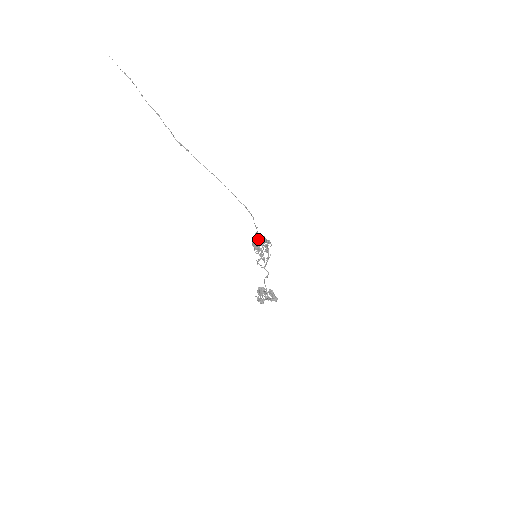
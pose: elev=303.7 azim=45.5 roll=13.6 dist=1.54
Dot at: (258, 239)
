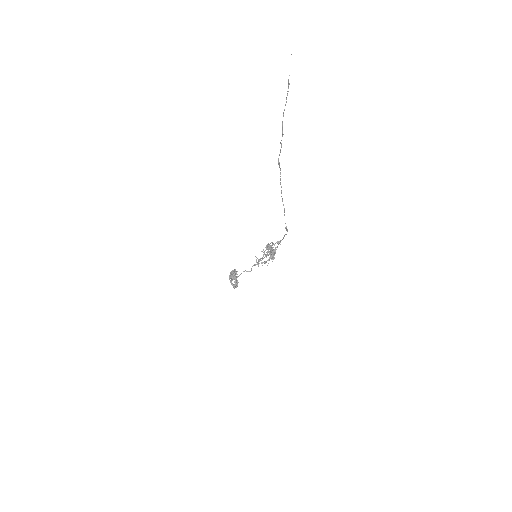
Dot at: (269, 251)
